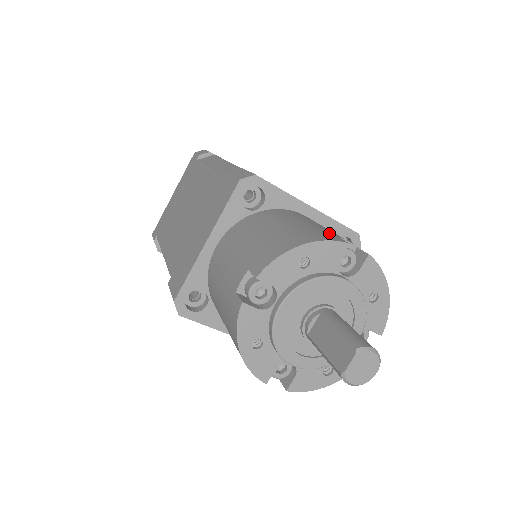
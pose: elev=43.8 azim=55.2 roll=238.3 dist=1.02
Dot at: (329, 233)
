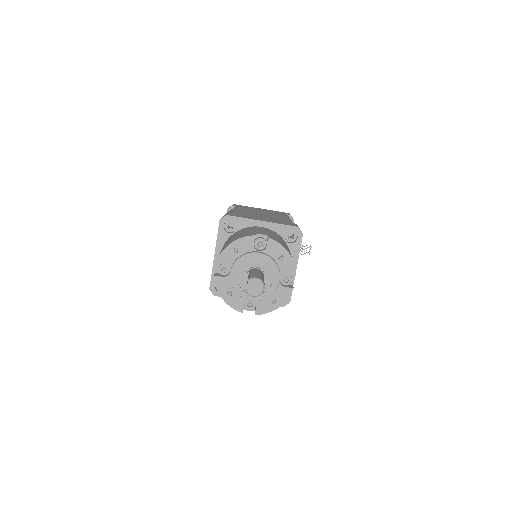
Dot at: (252, 233)
